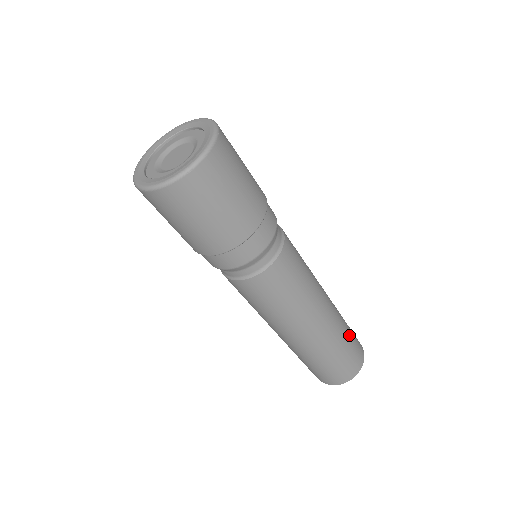
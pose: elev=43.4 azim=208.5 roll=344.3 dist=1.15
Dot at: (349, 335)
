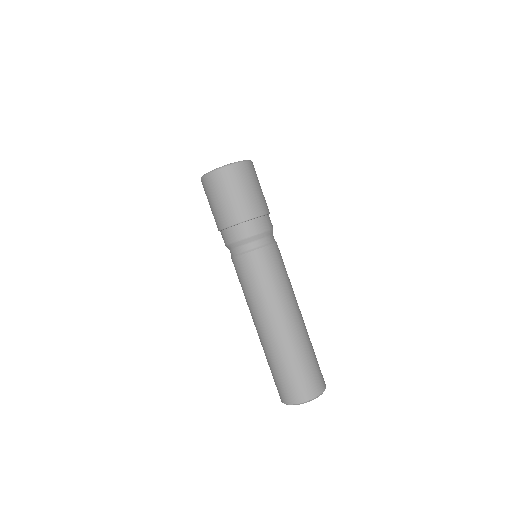
Dot at: occluded
